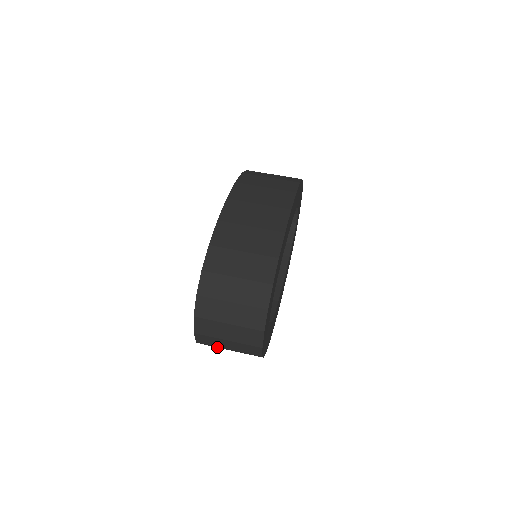
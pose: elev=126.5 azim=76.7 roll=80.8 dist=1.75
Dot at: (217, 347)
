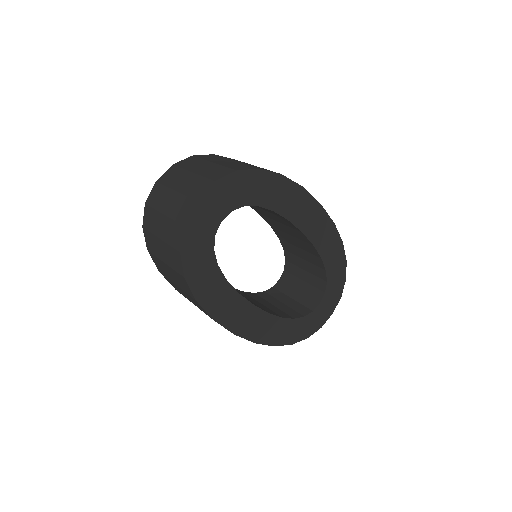
Dot at: (152, 232)
